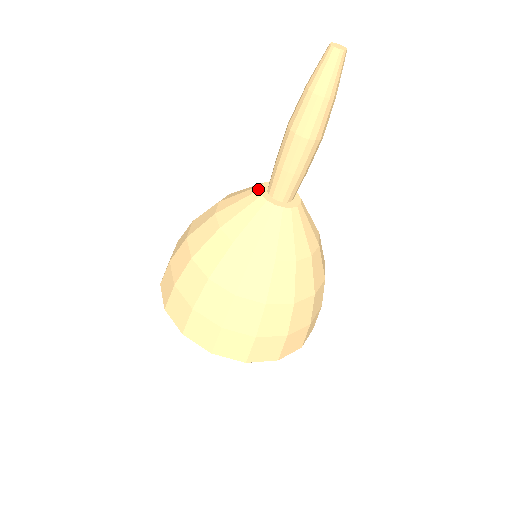
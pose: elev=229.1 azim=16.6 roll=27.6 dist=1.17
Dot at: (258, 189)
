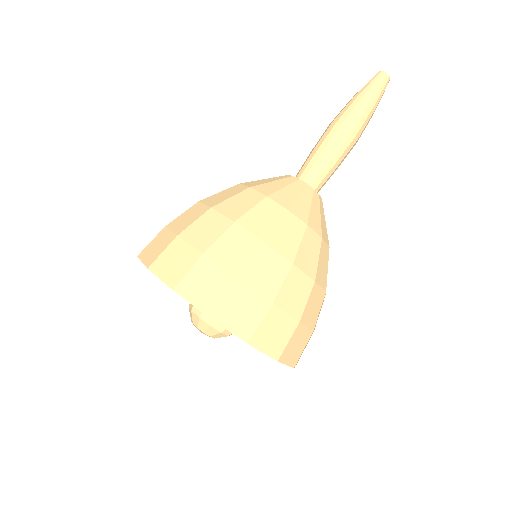
Dot at: occluded
